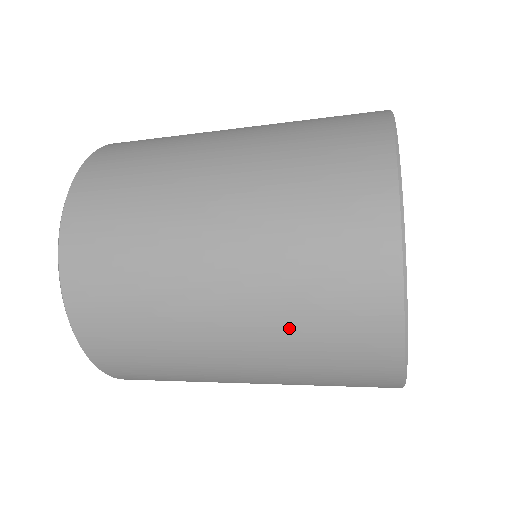
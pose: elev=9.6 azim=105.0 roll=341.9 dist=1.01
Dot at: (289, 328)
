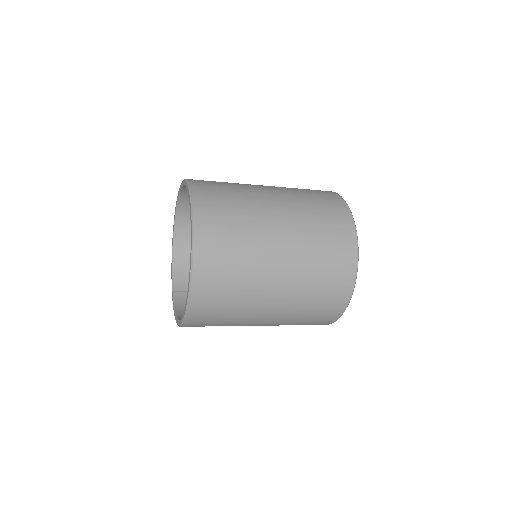
Dot at: (310, 276)
